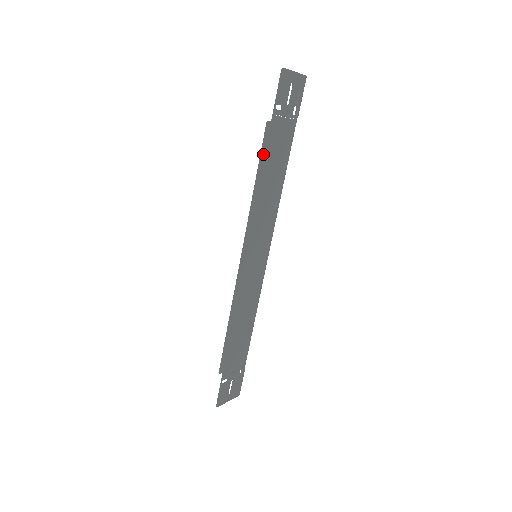
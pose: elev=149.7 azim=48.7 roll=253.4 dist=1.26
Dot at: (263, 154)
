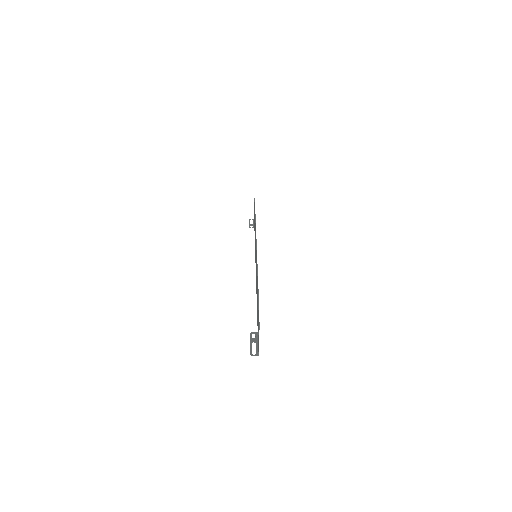
Dot at: occluded
